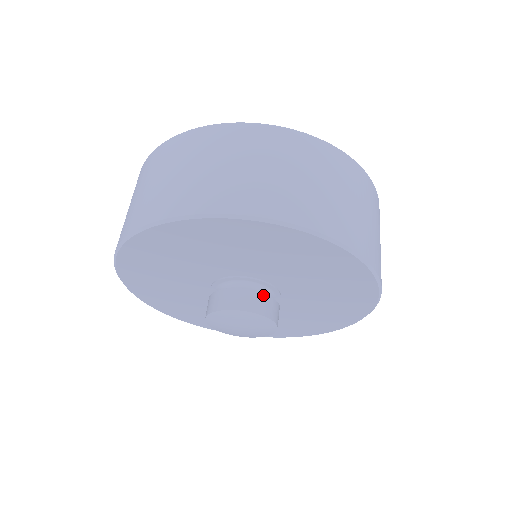
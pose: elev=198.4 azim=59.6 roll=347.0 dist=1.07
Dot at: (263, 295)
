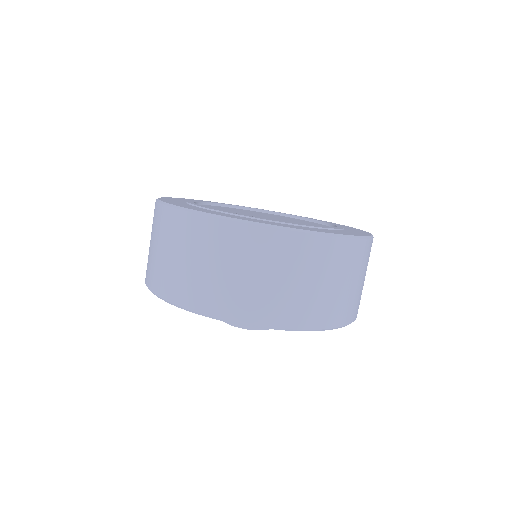
Dot at: occluded
